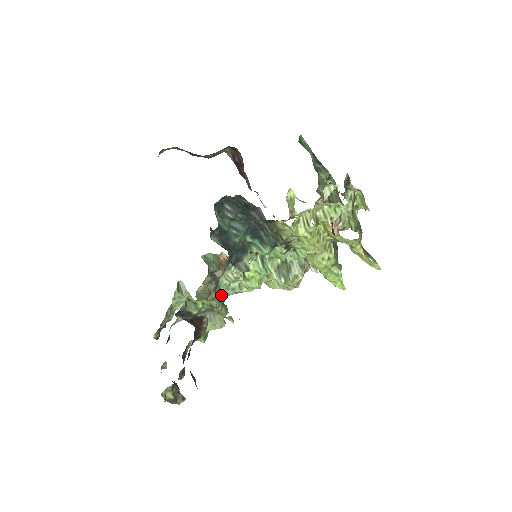
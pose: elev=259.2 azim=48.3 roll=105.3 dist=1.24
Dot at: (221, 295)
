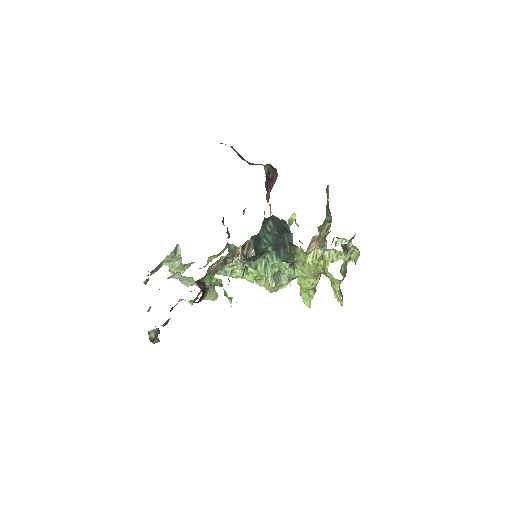
Dot at: occluded
